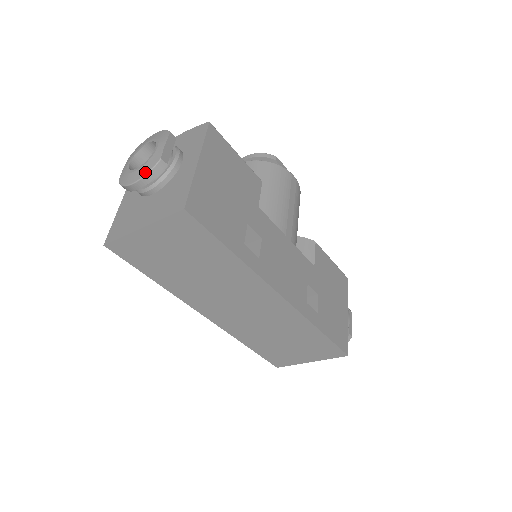
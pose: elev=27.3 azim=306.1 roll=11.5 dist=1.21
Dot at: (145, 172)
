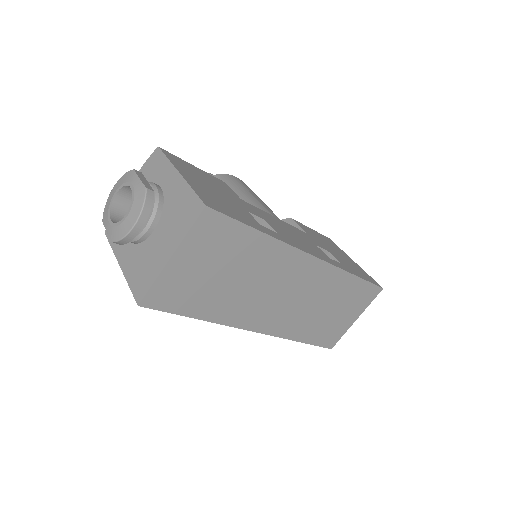
Dot at: (139, 209)
